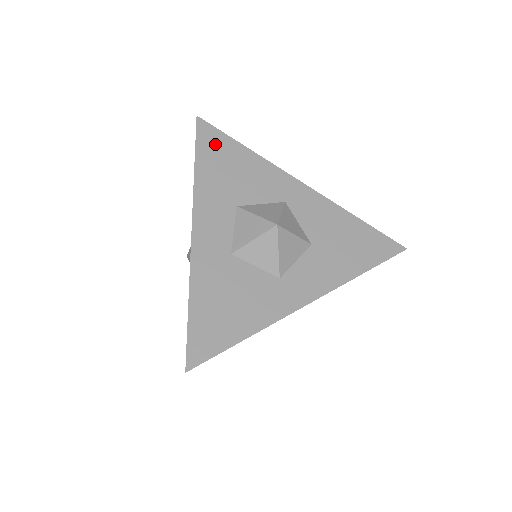
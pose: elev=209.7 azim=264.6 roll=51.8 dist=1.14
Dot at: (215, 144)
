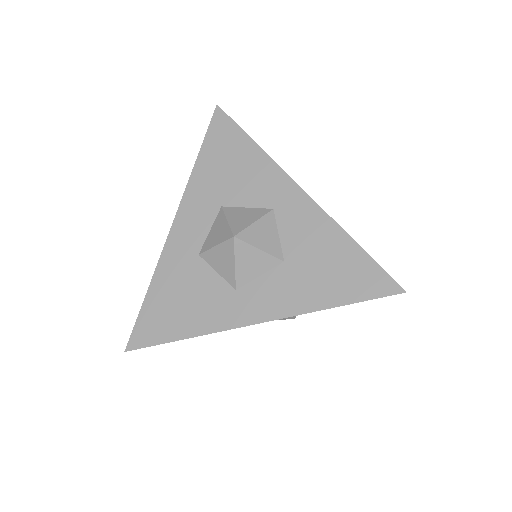
Dot at: (224, 137)
